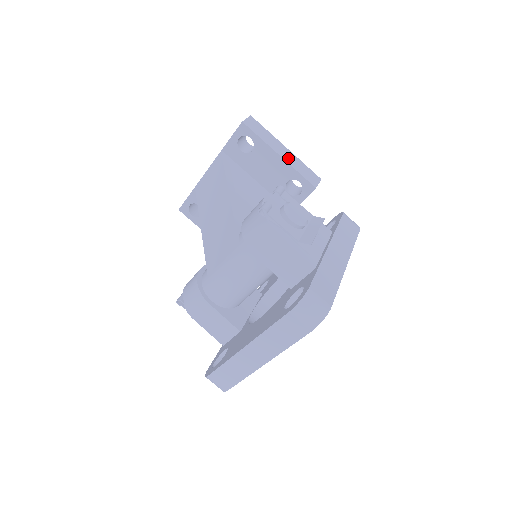
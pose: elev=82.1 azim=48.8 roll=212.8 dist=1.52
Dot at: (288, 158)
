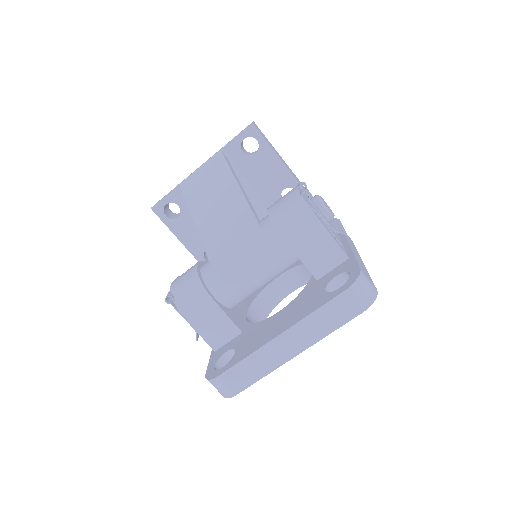
Dot at: (287, 167)
